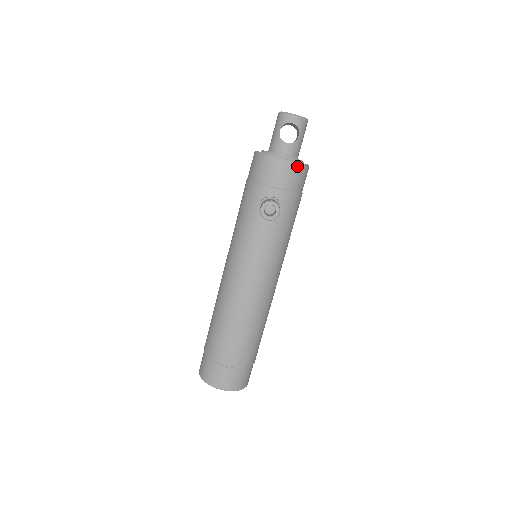
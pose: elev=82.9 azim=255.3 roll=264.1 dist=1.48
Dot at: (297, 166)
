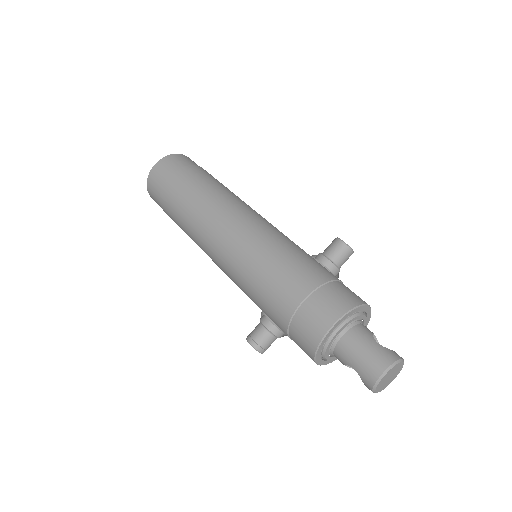
Dot at: occluded
